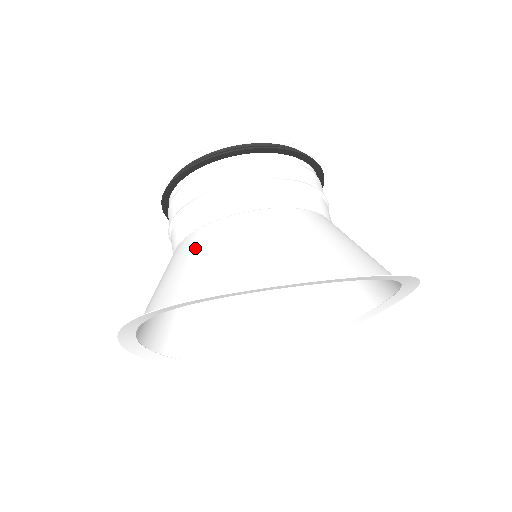
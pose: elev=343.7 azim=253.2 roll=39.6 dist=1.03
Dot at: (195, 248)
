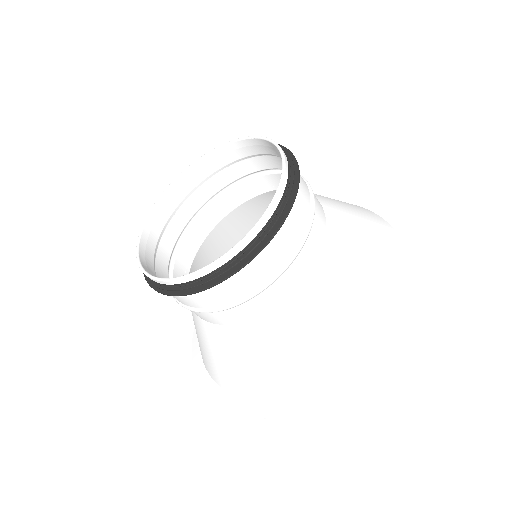
Dot at: (296, 330)
